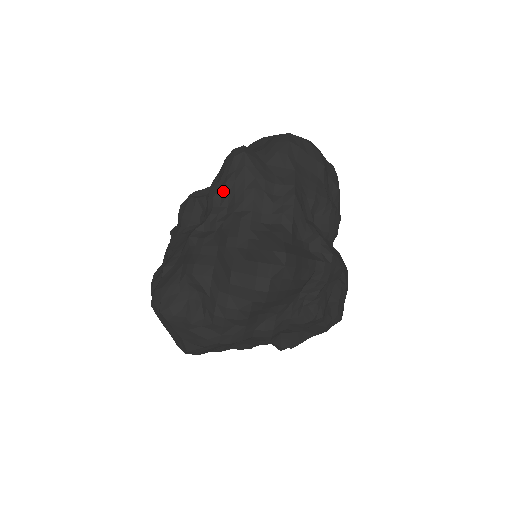
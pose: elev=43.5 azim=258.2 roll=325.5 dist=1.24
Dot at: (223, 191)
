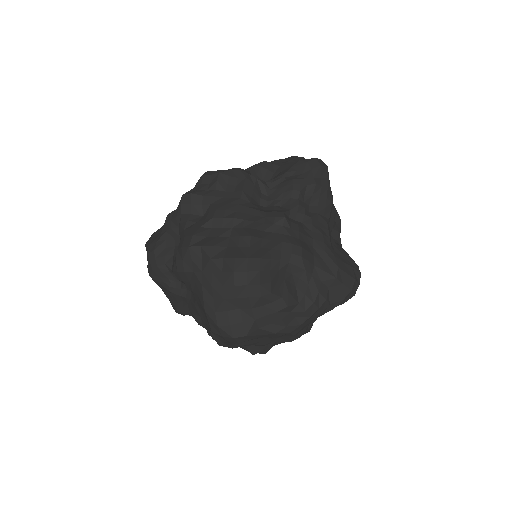
Dot at: (310, 190)
